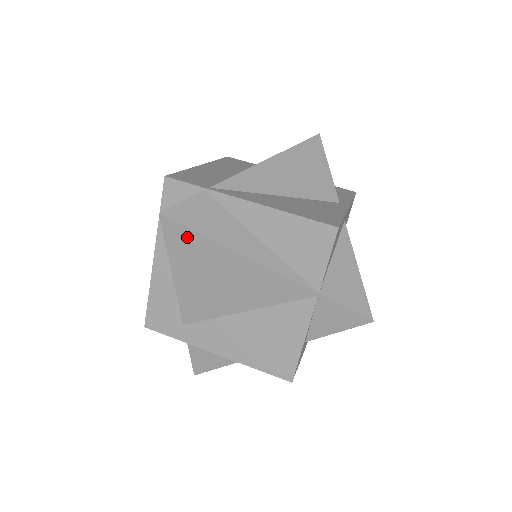
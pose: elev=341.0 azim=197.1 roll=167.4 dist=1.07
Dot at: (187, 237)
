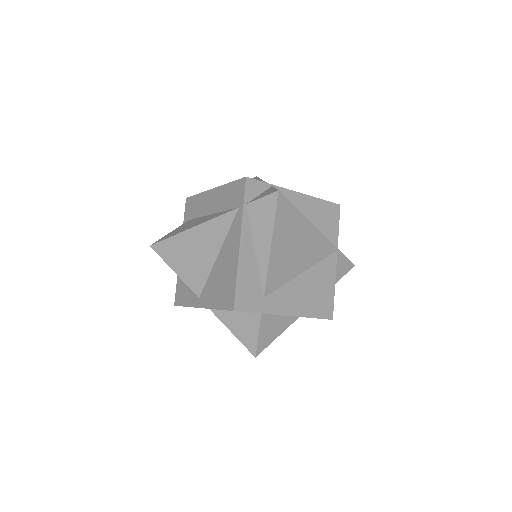
Dot at: (288, 210)
